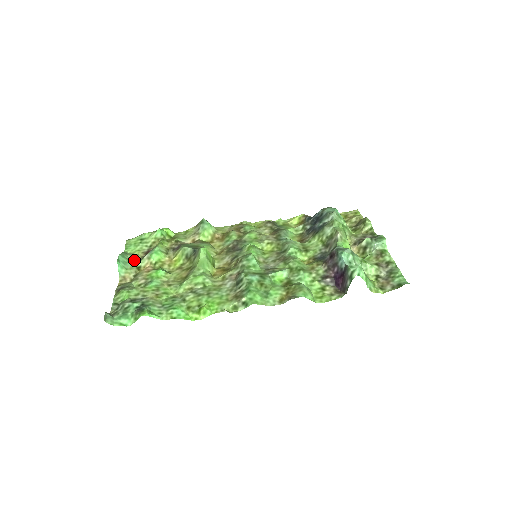
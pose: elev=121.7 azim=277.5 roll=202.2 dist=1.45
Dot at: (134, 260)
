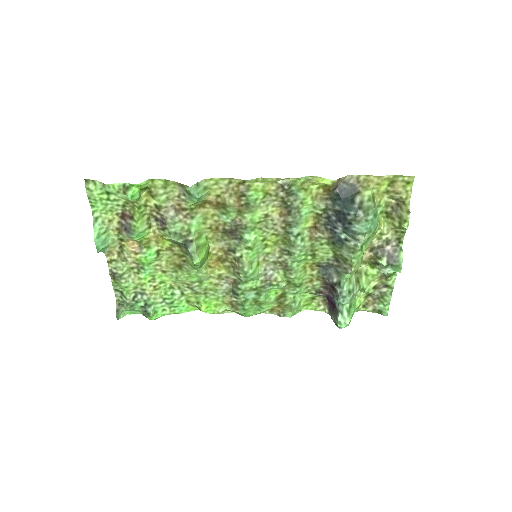
Dot at: (111, 230)
